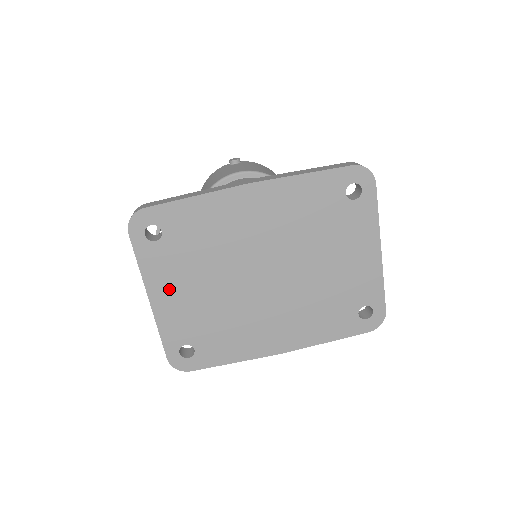
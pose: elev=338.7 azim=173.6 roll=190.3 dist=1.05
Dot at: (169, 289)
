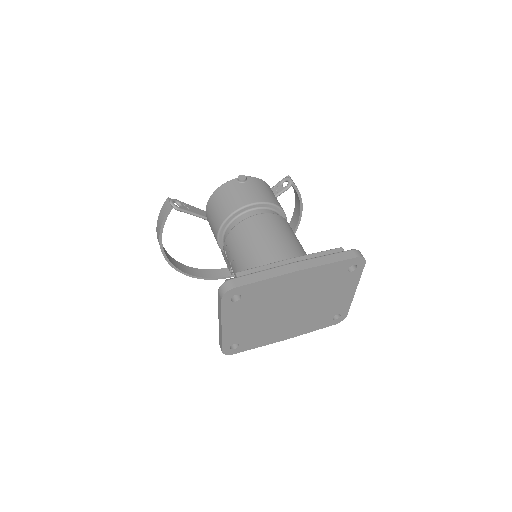
Dot at: (235, 321)
